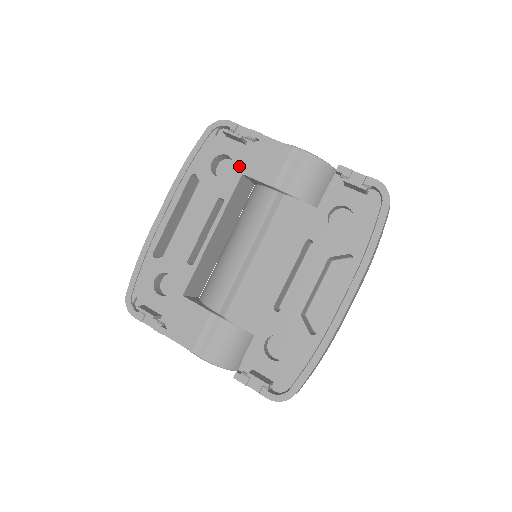
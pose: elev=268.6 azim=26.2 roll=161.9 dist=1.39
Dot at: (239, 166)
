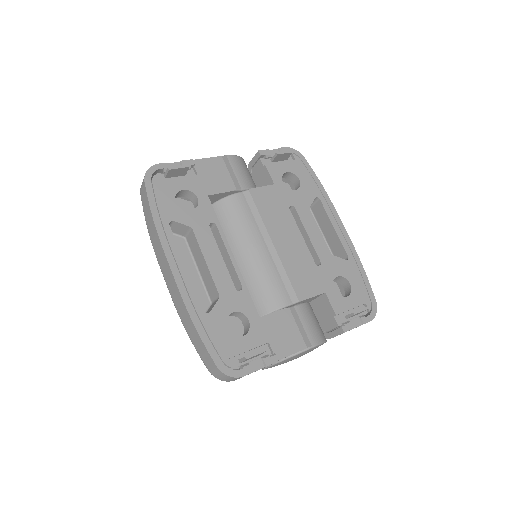
Dot at: (200, 192)
